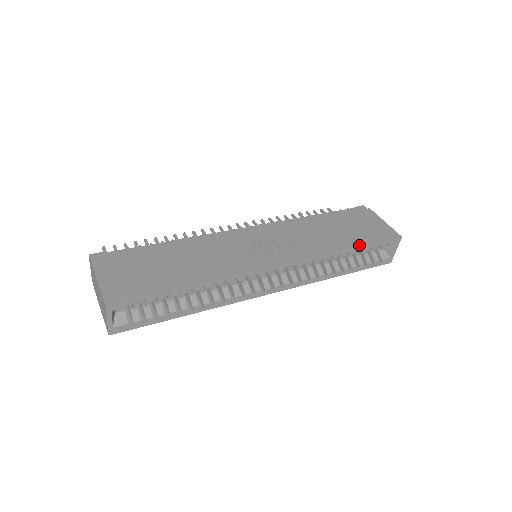
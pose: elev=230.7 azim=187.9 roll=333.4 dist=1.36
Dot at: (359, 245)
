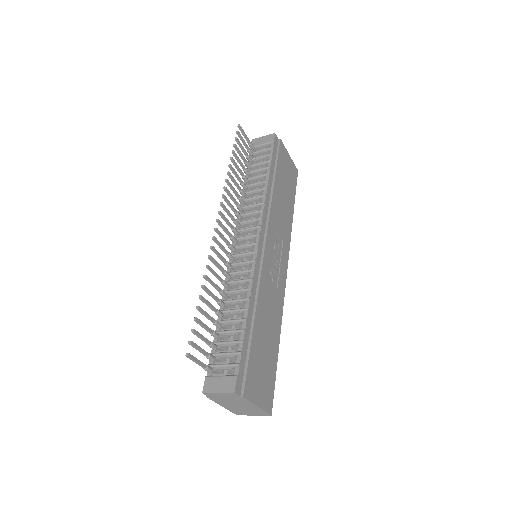
Dot at: (294, 203)
